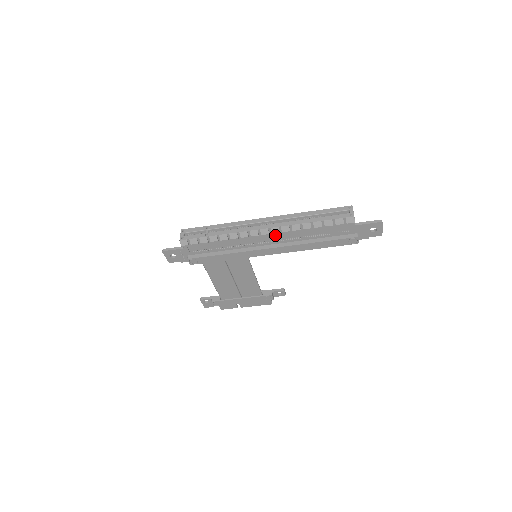
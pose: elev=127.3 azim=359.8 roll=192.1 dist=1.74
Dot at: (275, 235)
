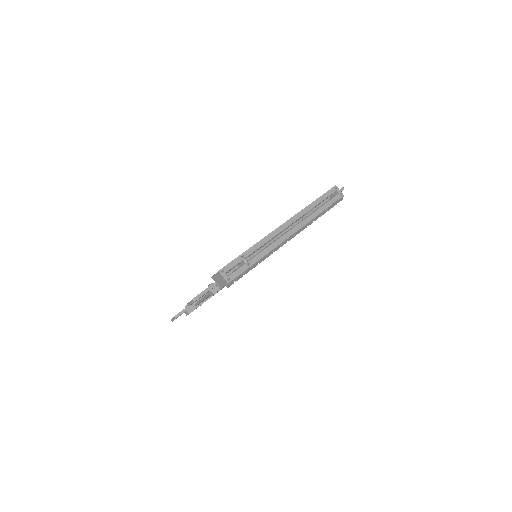
Dot at: occluded
